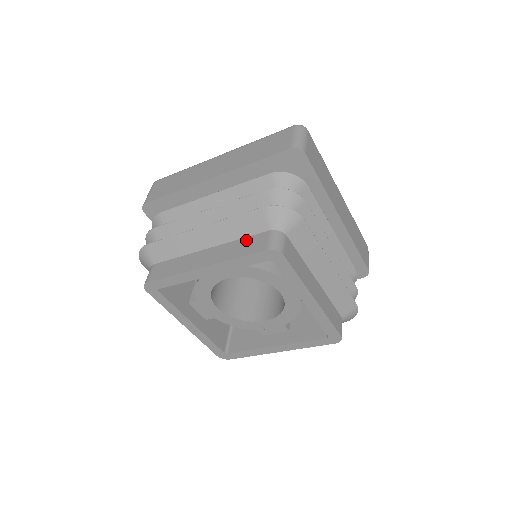
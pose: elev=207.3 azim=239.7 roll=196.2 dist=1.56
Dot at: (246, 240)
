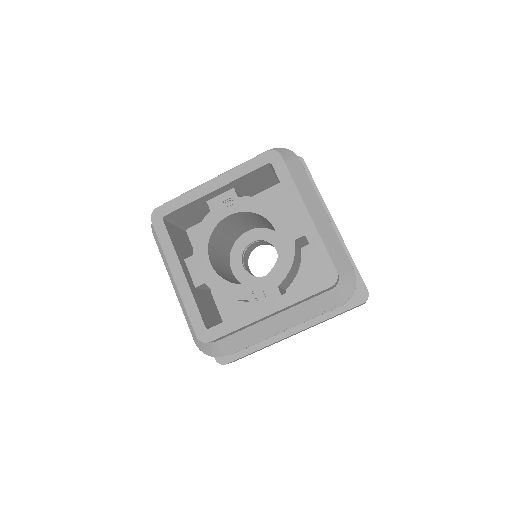
Dot at: occluded
